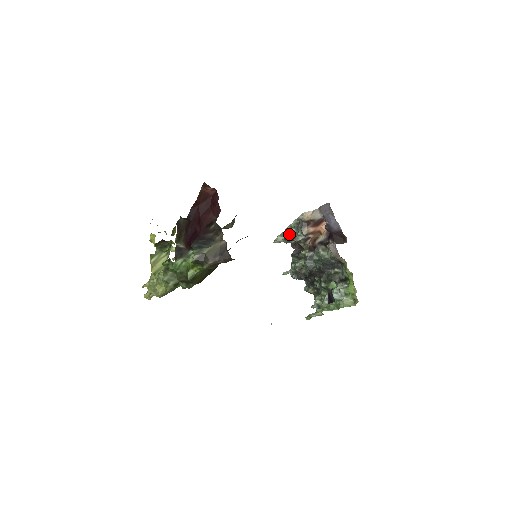
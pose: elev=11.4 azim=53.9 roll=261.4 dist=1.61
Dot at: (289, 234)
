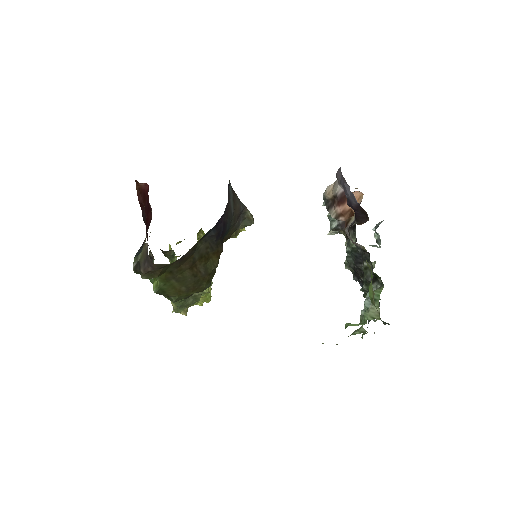
Dot at: occluded
